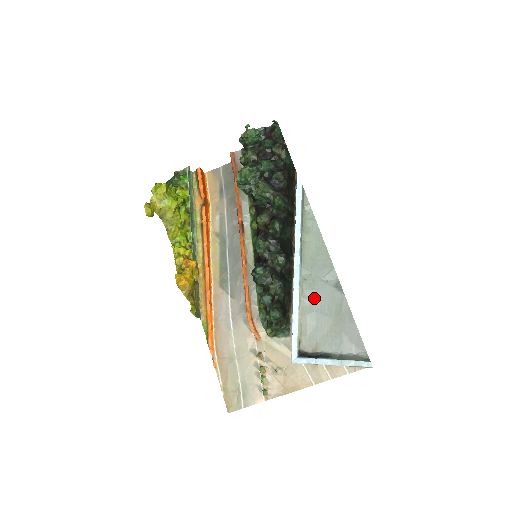
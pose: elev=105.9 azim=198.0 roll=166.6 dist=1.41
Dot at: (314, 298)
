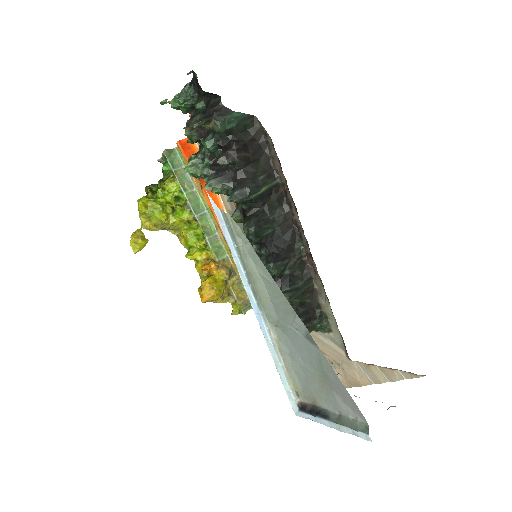
Dot at: (292, 348)
